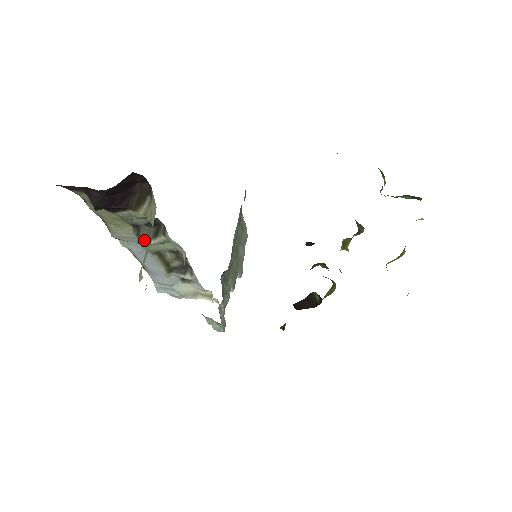
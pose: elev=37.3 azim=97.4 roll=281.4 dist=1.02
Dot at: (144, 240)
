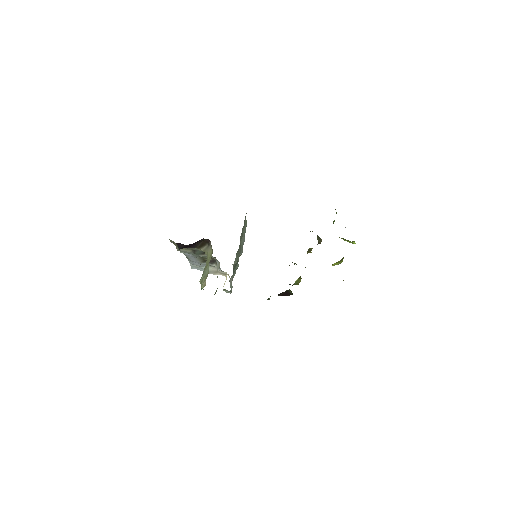
Dot at: (196, 255)
